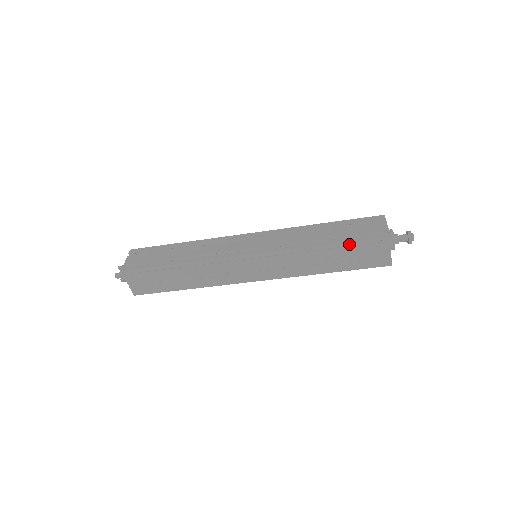
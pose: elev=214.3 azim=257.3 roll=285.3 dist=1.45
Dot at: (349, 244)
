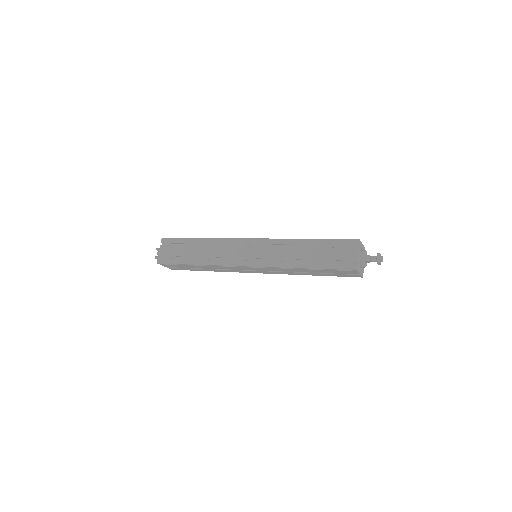
Dot at: (323, 269)
